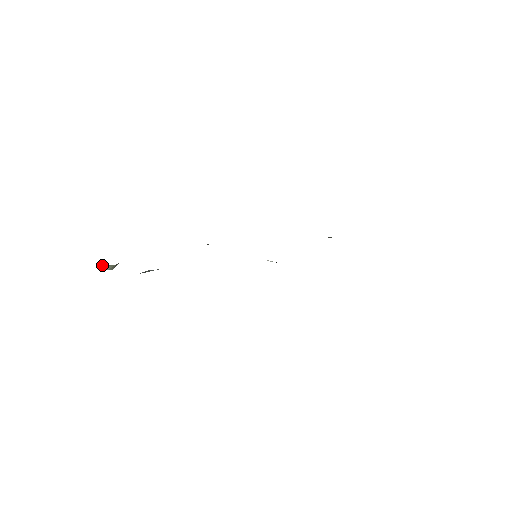
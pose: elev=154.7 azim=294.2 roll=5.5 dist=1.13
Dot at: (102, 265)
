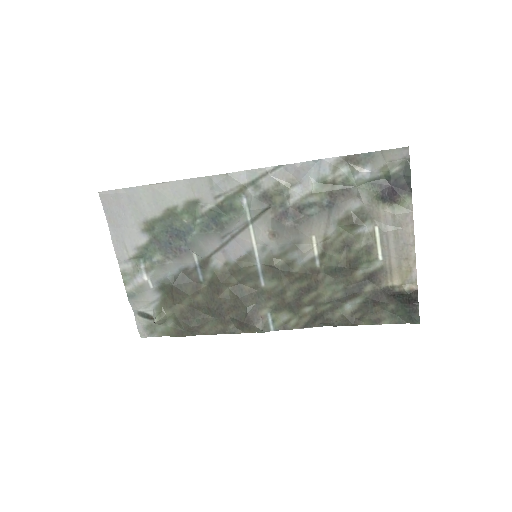
Dot at: (154, 313)
